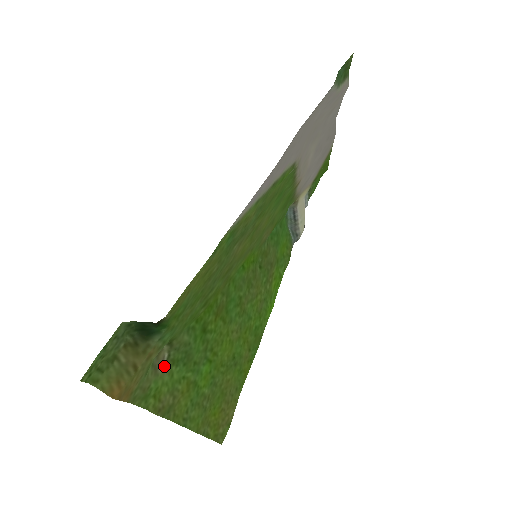
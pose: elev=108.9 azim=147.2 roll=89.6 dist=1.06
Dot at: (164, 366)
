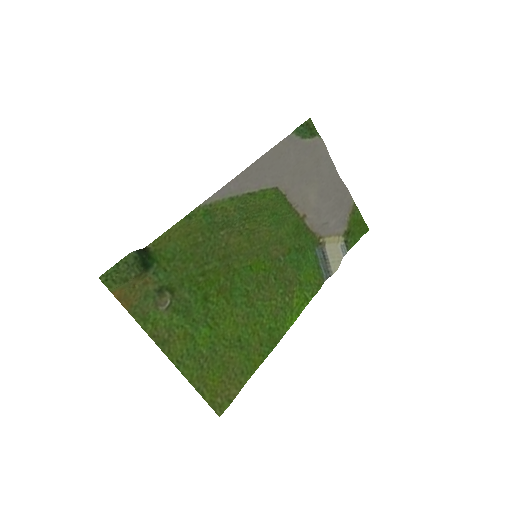
Dot at: (165, 308)
